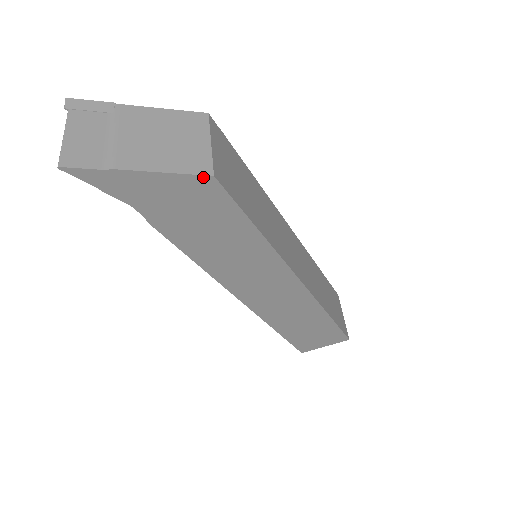
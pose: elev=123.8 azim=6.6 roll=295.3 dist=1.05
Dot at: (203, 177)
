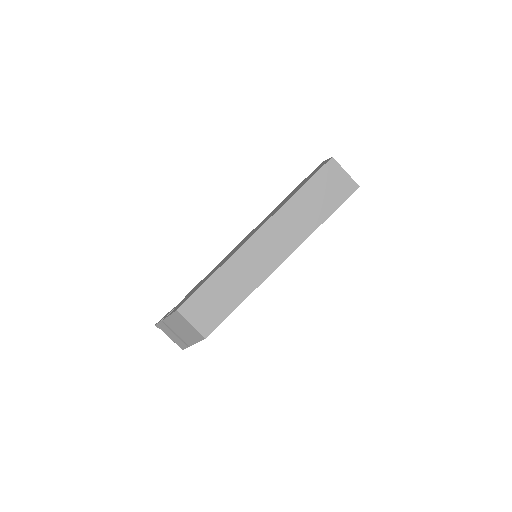
Dot at: occluded
